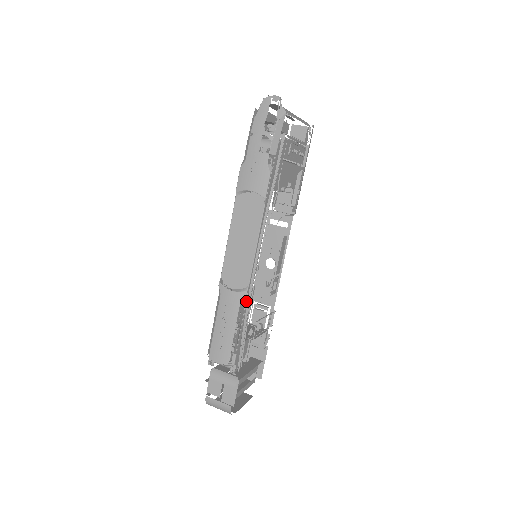
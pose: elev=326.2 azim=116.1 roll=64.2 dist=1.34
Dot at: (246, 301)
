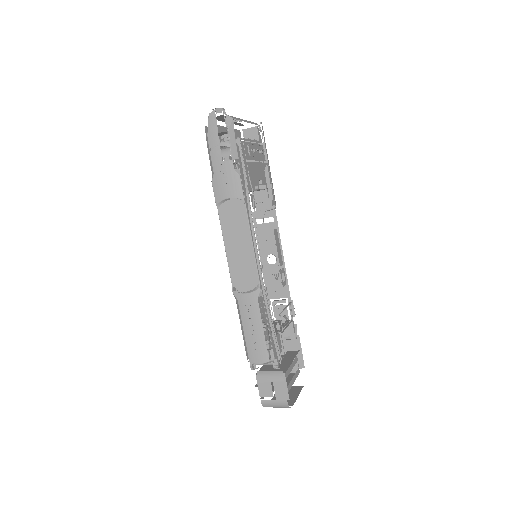
Dot at: (263, 298)
